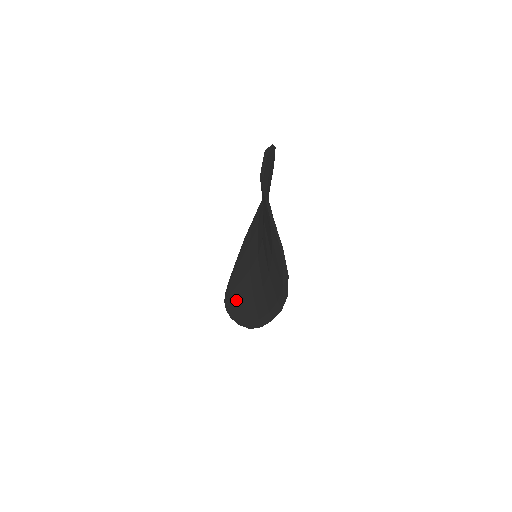
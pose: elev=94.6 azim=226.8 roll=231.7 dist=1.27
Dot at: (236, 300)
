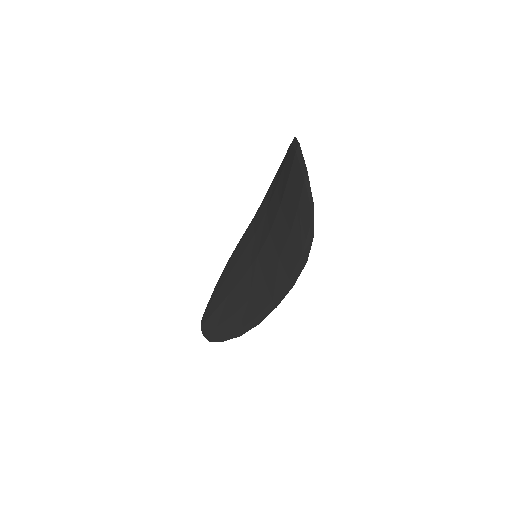
Dot at: (221, 316)
